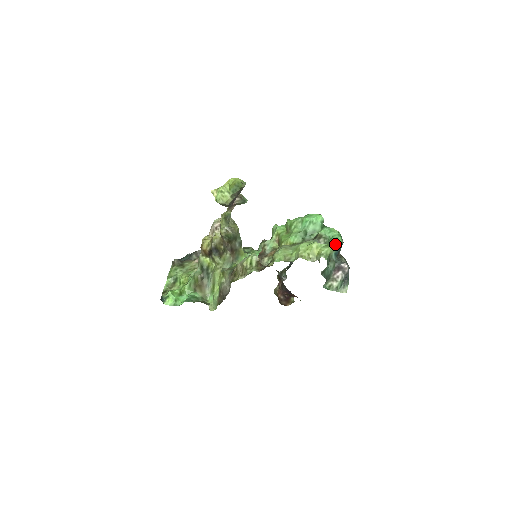
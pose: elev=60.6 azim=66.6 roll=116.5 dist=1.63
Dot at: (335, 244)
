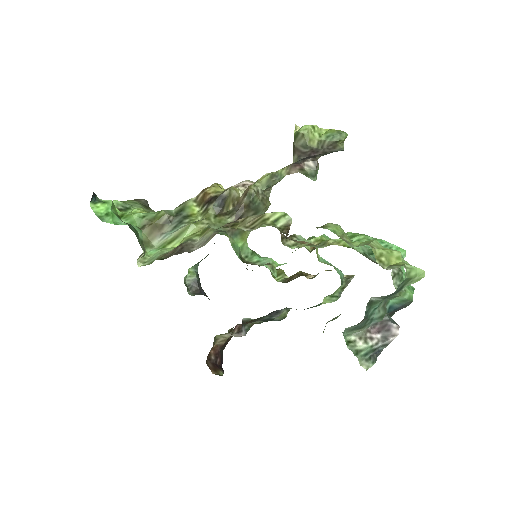
Dot at: (406, 290)
